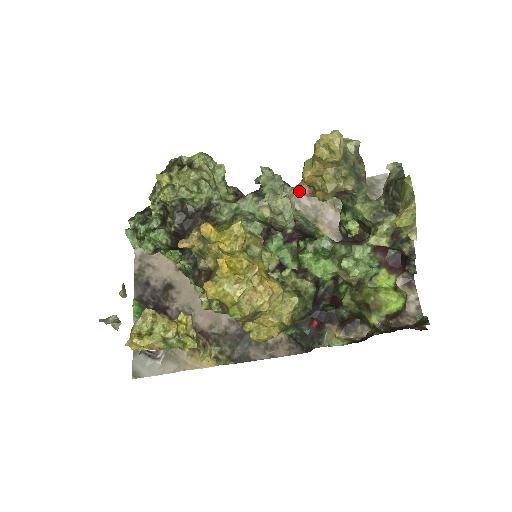
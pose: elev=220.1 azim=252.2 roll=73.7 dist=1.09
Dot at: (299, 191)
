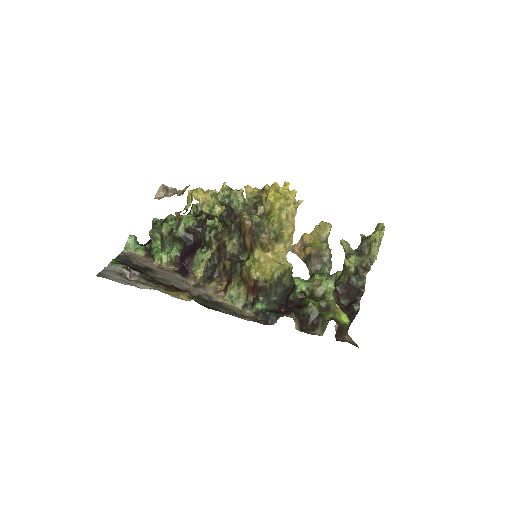
Dot at: (294, 246)
